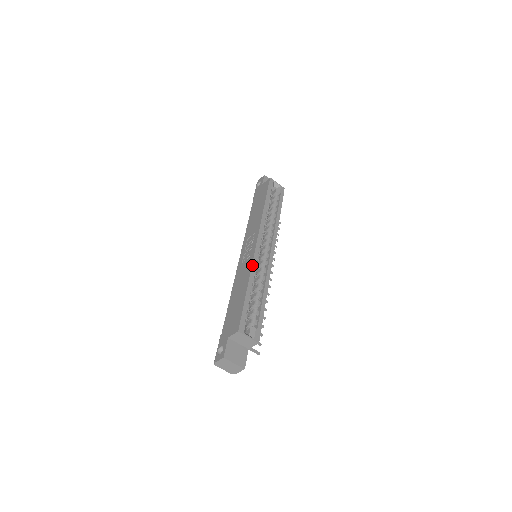
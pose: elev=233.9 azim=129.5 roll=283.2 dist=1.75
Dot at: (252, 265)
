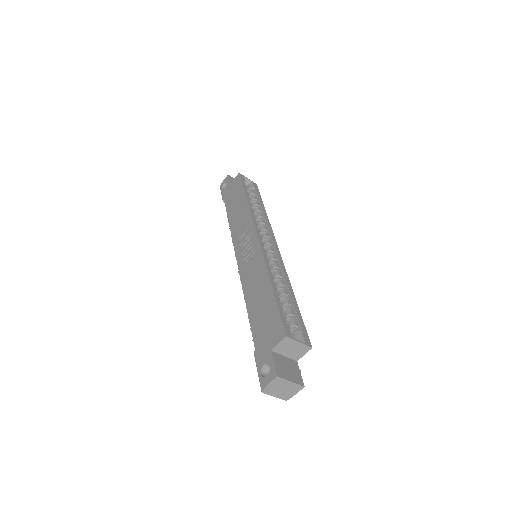
Dot at: (264, 260)
